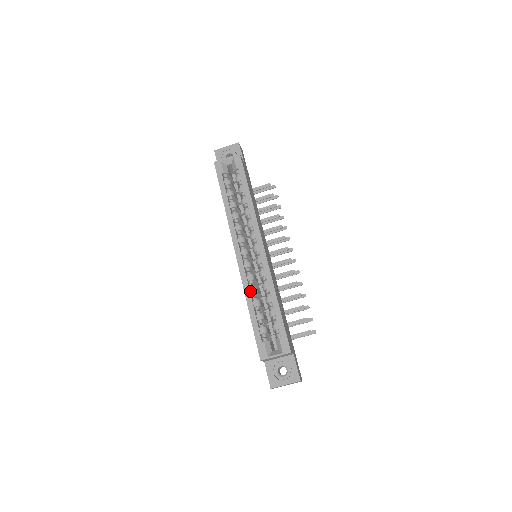
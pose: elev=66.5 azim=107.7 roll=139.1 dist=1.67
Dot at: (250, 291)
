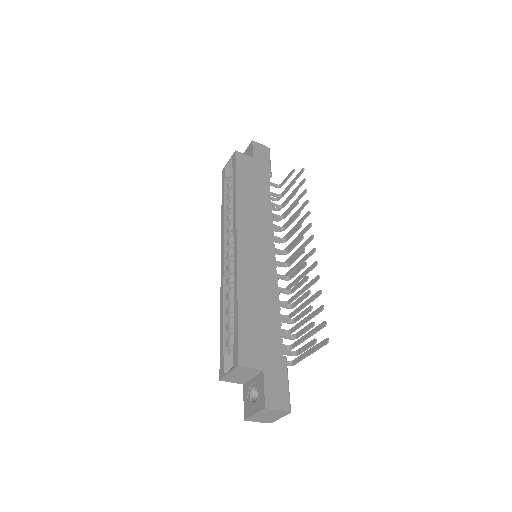
Dot at: (226, 297)
